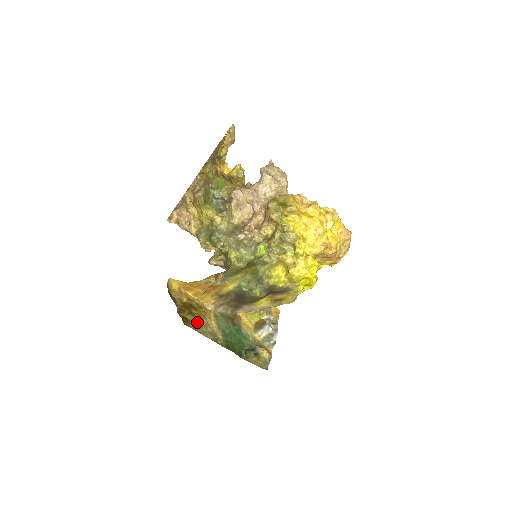
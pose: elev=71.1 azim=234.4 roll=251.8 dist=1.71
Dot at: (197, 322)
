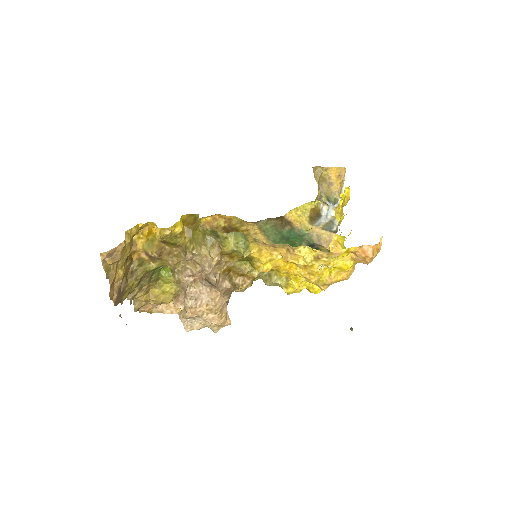
Dot at: occluded
